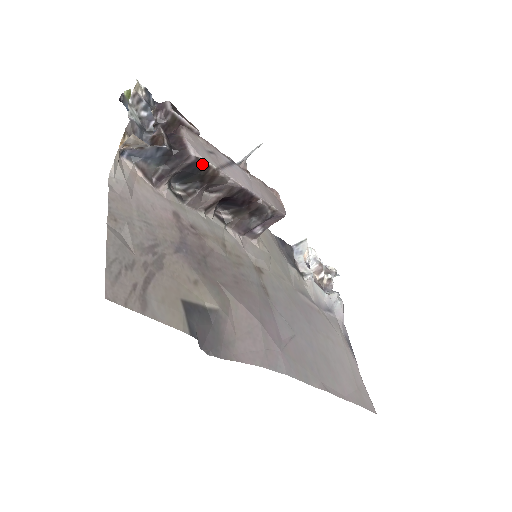
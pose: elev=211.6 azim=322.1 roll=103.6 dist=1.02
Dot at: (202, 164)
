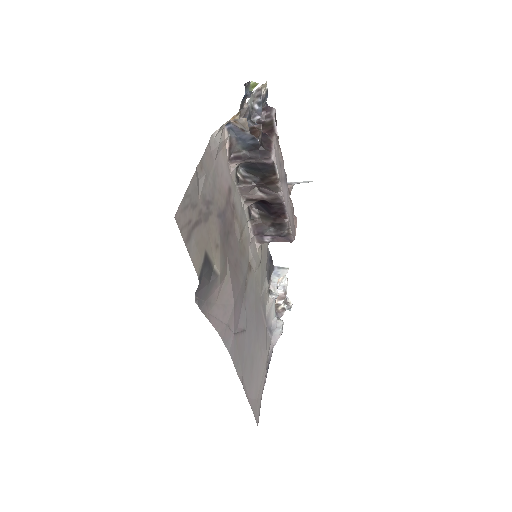
Dot at: (273, 169)
